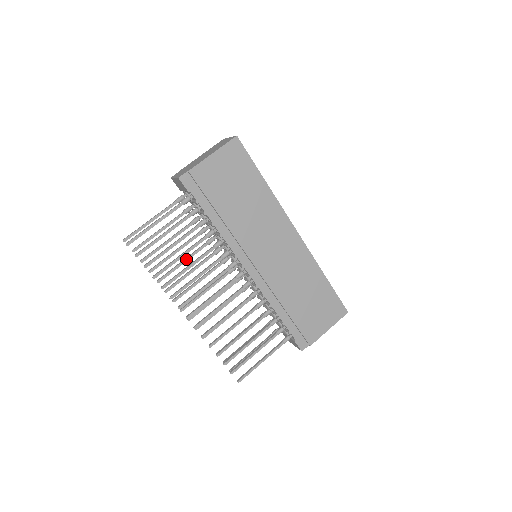
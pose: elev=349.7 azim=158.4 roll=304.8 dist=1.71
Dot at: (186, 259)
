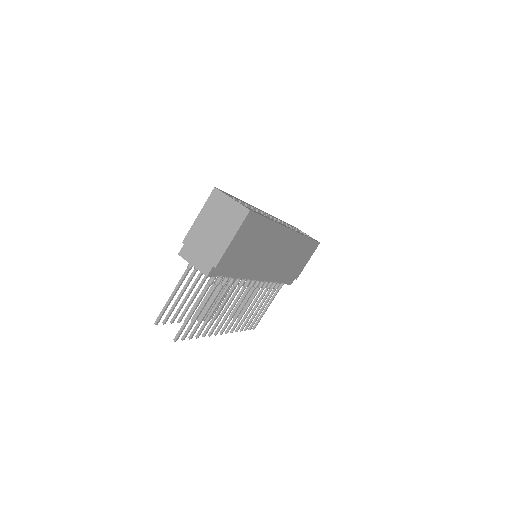
Dot at: occluded
